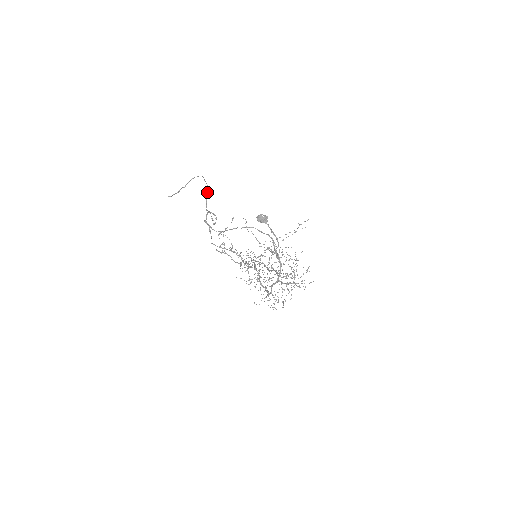
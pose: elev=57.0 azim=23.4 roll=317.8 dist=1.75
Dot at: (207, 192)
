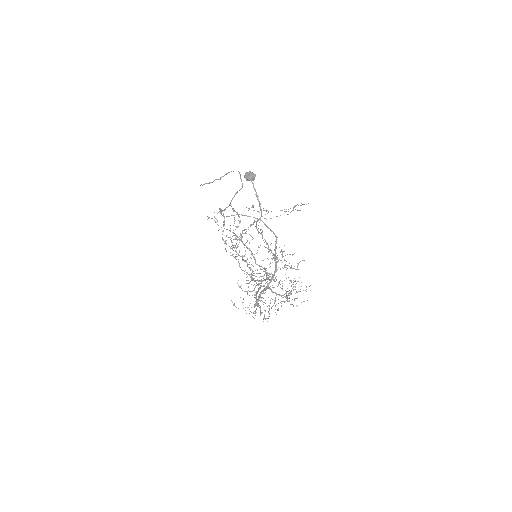
Dot at: (239, 190)
